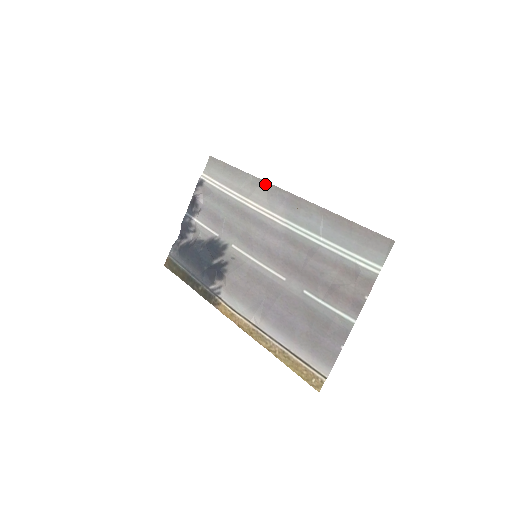
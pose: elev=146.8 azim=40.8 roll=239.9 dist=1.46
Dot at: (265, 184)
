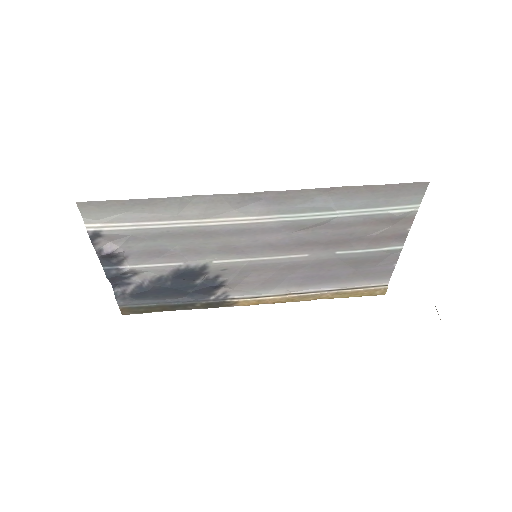
Dot at: (218, 197)
